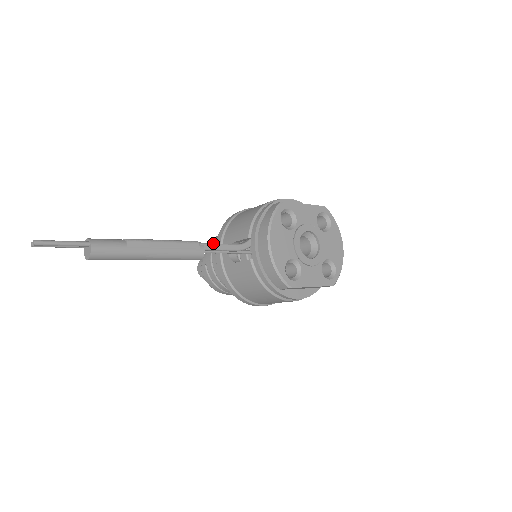
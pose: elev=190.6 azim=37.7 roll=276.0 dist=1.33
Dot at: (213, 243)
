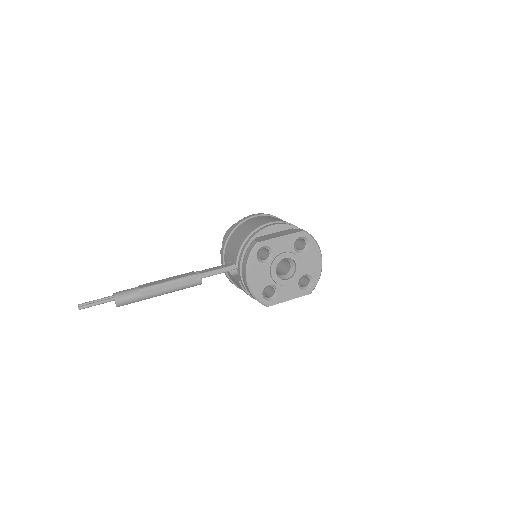
Dot at: (209, 271)
